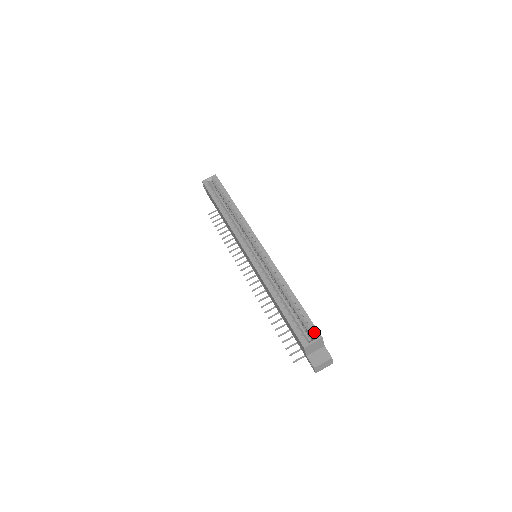
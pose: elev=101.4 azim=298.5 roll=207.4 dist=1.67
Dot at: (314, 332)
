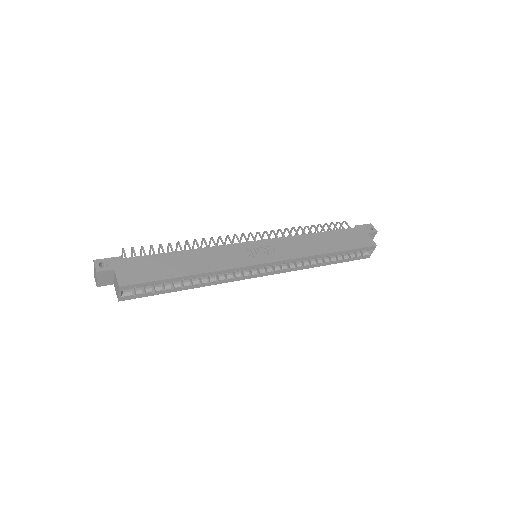
Dot at: (369, 249)
